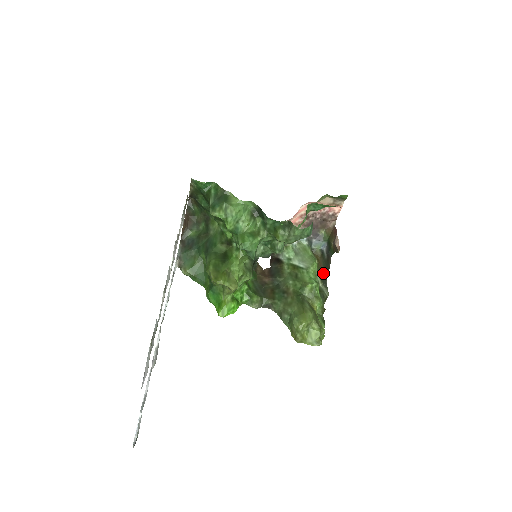
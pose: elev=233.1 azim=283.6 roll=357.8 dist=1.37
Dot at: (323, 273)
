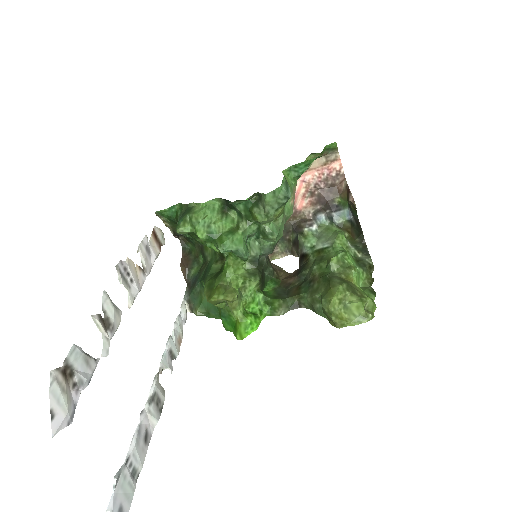
Dot at: (359, 242)
